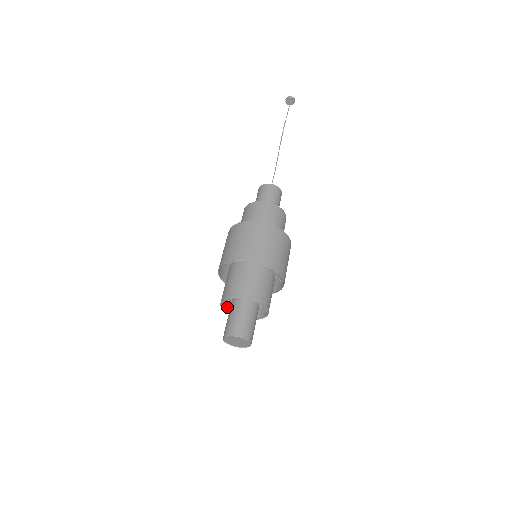
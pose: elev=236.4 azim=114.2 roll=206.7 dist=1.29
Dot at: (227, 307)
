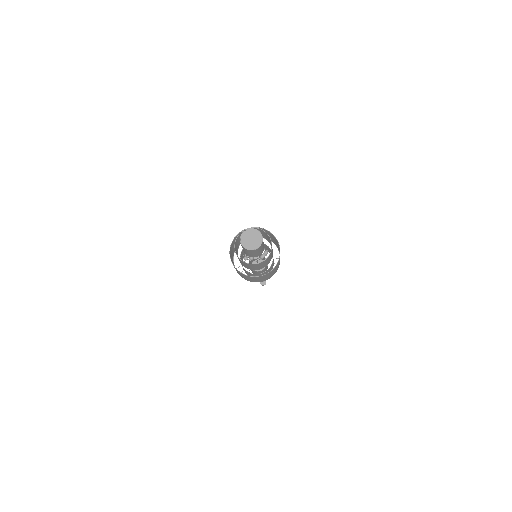
Dot at: occluded
